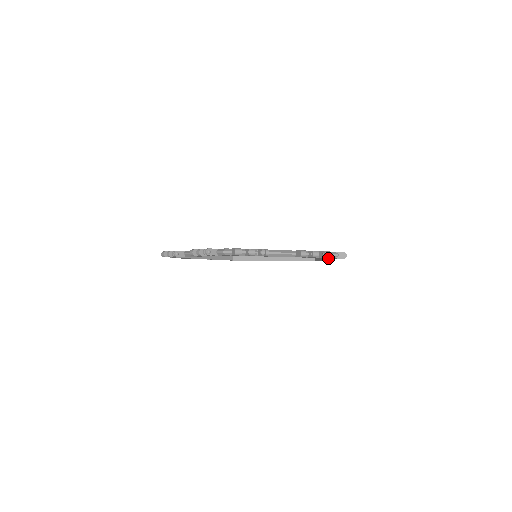
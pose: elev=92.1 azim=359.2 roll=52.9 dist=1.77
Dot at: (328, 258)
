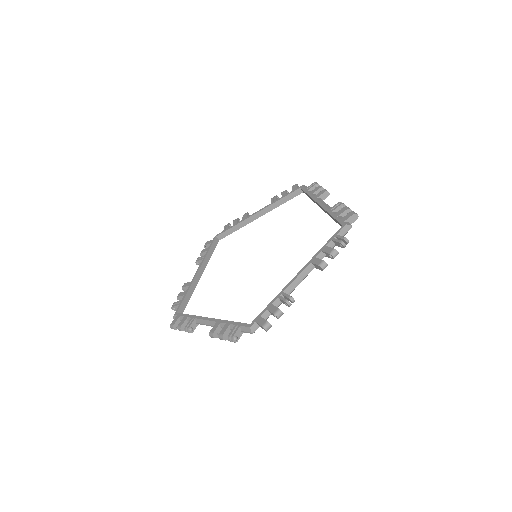
Dot at: occluded
